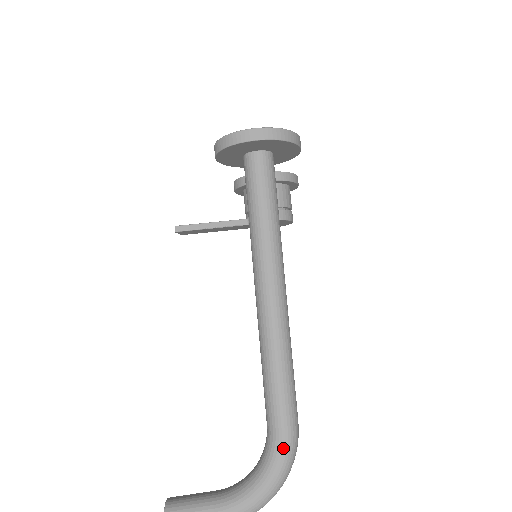
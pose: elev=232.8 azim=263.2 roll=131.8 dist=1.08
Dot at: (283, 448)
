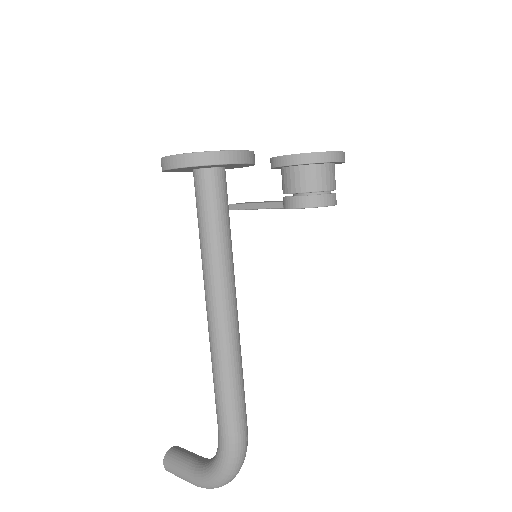
Dot at: (223, 452)
